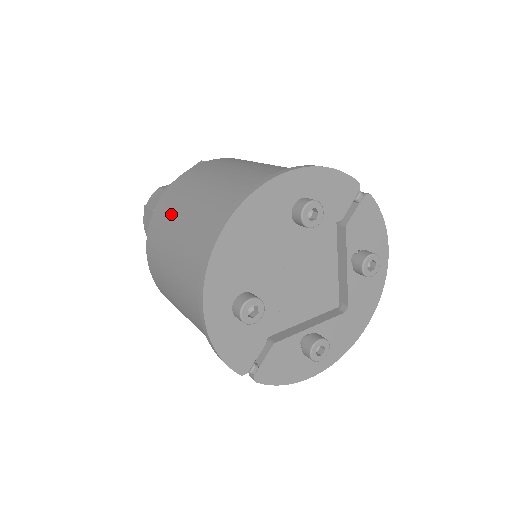
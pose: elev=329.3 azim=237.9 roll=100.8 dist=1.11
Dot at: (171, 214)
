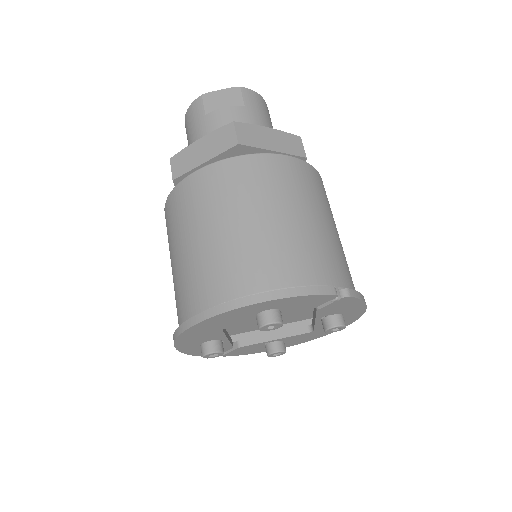
Dot at: (176, 228)
